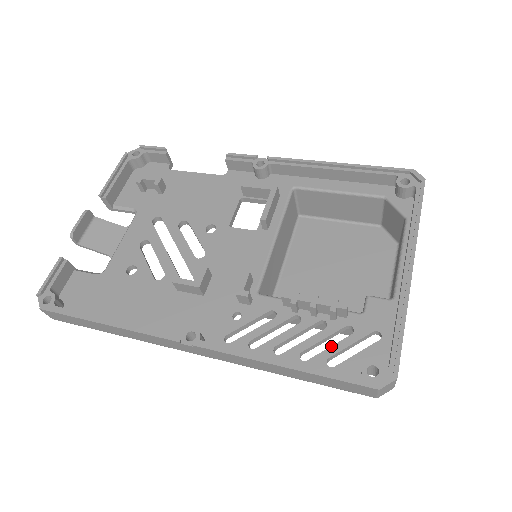
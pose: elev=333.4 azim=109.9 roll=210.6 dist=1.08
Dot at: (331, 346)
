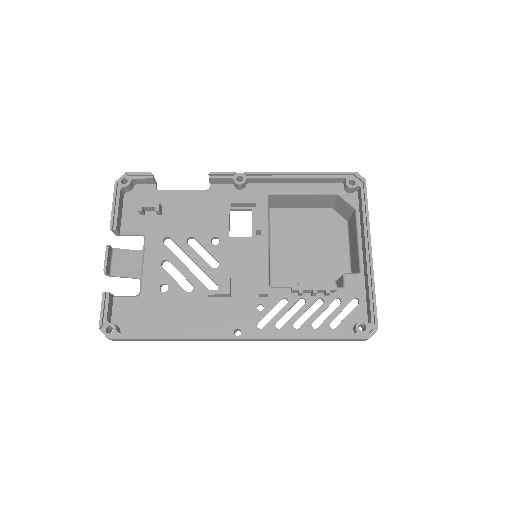
Dot at: (330, 315)
